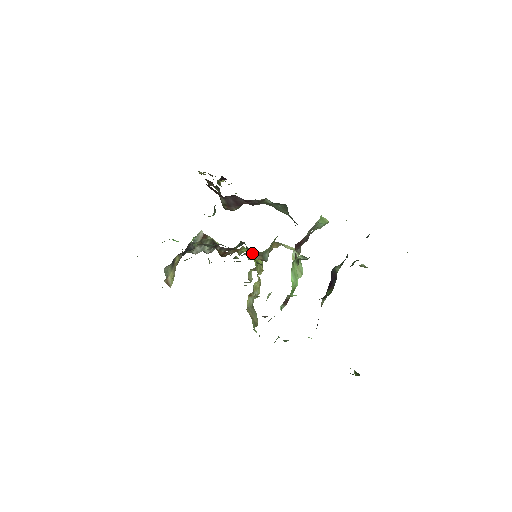
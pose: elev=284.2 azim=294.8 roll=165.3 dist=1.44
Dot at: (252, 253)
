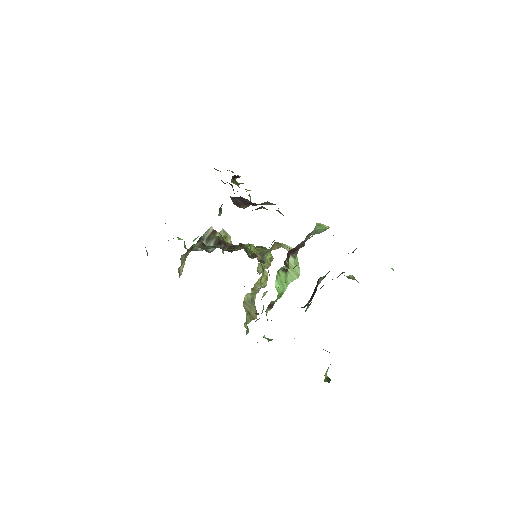
Dot at: (251, 254)
